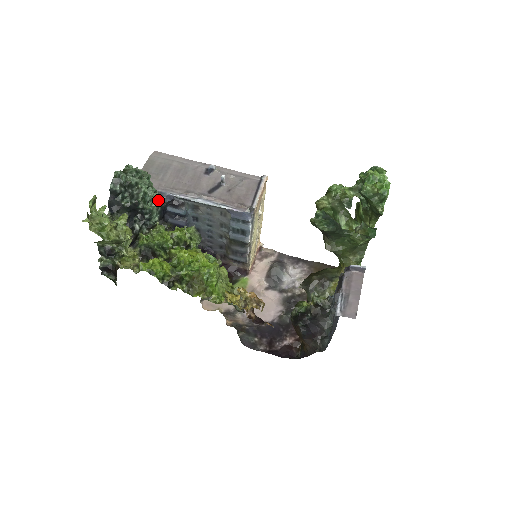
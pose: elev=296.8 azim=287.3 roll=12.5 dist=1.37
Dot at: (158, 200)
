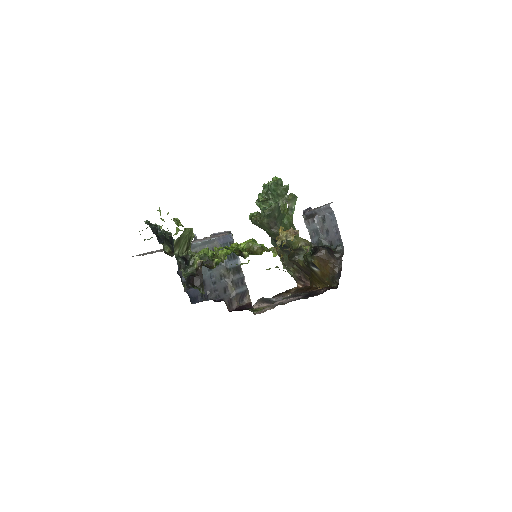
Dot at: occluded
